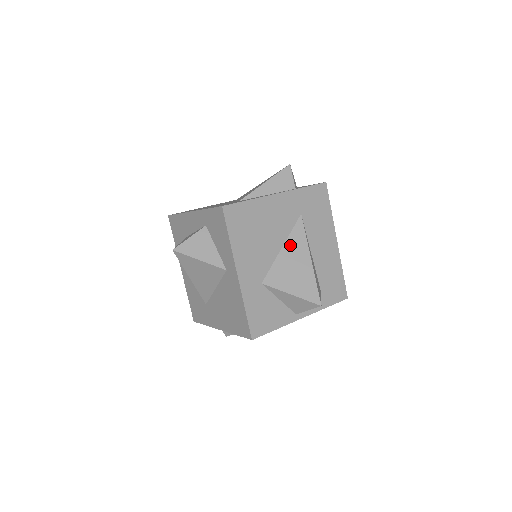
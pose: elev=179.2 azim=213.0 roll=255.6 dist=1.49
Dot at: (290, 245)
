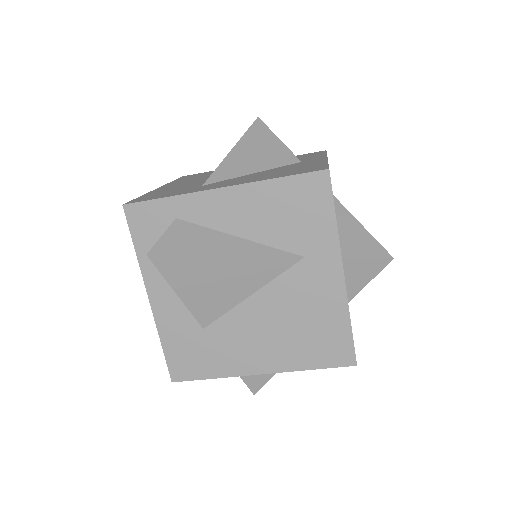
Dot at: occluded
